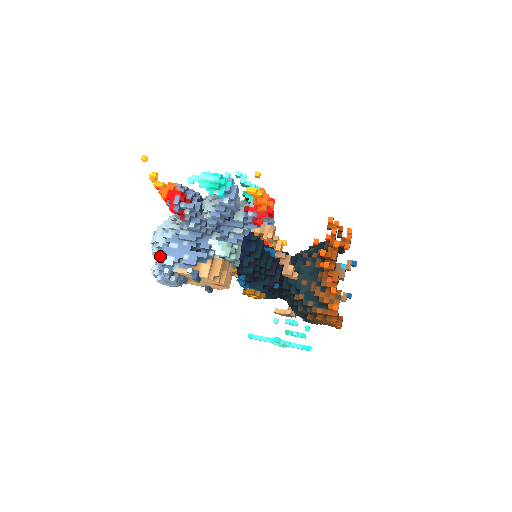
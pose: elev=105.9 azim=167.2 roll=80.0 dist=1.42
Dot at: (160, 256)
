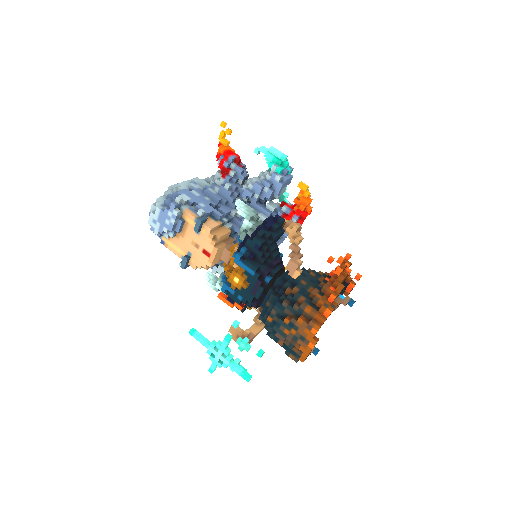
Dot at: (176, 193)
